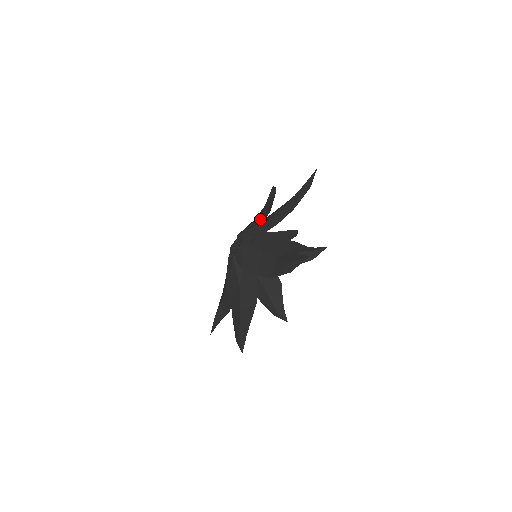
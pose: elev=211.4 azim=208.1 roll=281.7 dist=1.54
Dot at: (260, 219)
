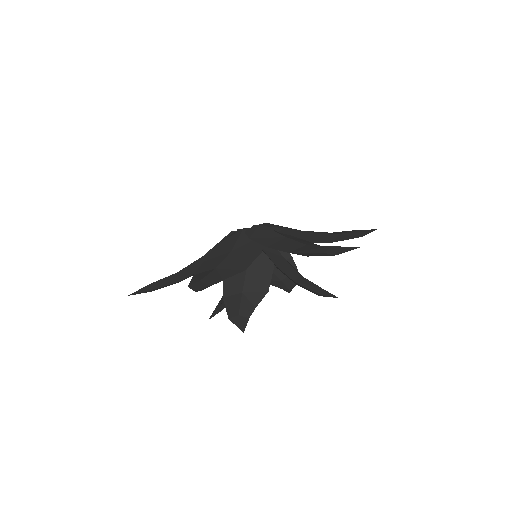
Dot at: occluded
